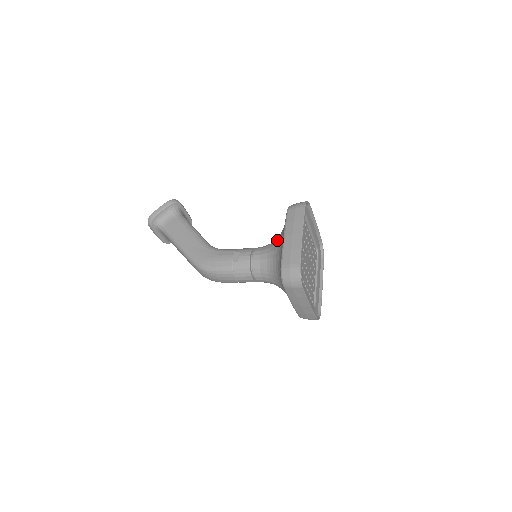
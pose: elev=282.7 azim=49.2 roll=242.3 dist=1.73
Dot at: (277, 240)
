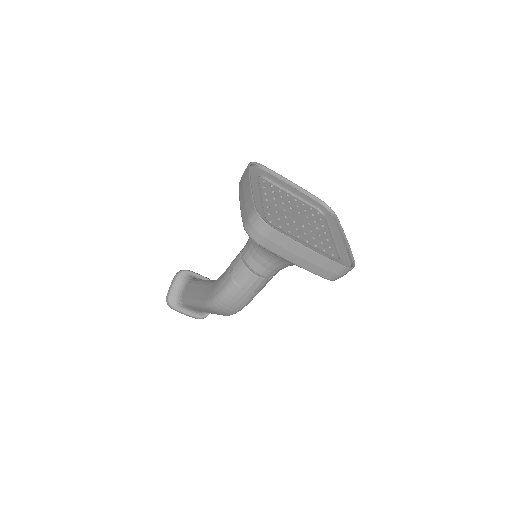
Dot at: occluded
